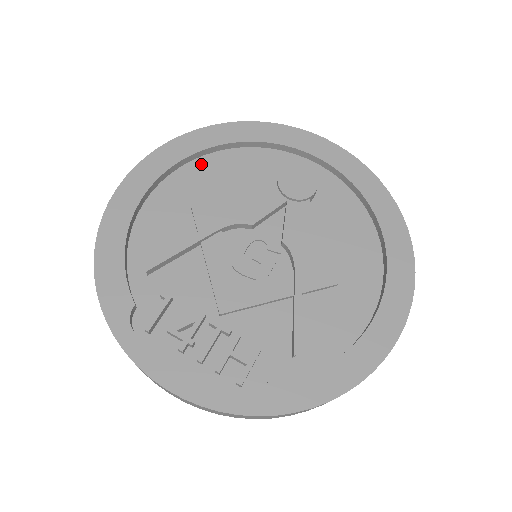
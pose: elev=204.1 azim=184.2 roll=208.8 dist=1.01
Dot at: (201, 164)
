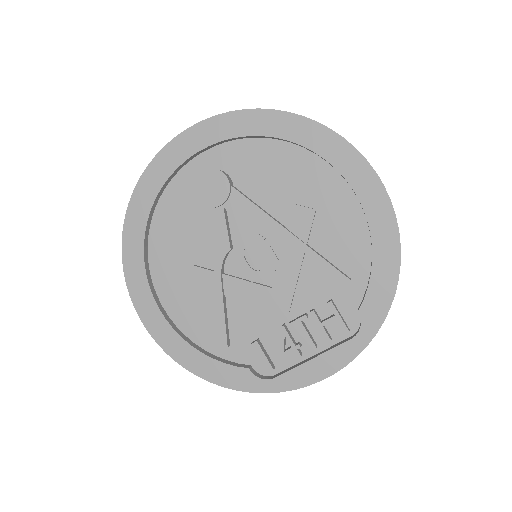
Dot at: (155, 254)
